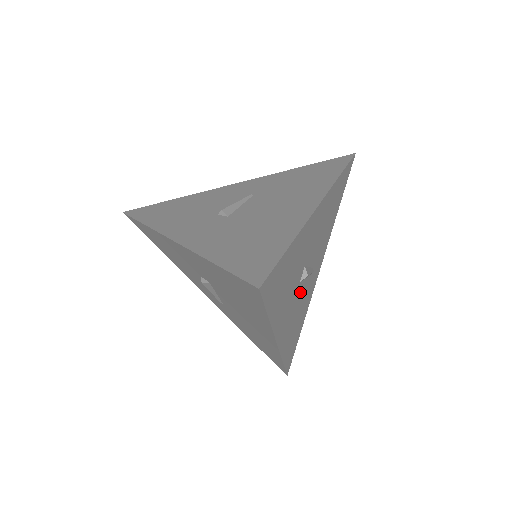
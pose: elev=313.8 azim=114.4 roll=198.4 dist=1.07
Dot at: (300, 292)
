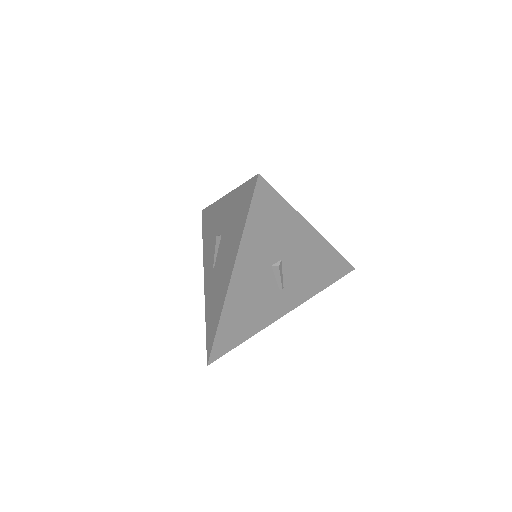
Dot at: (266, 281)
